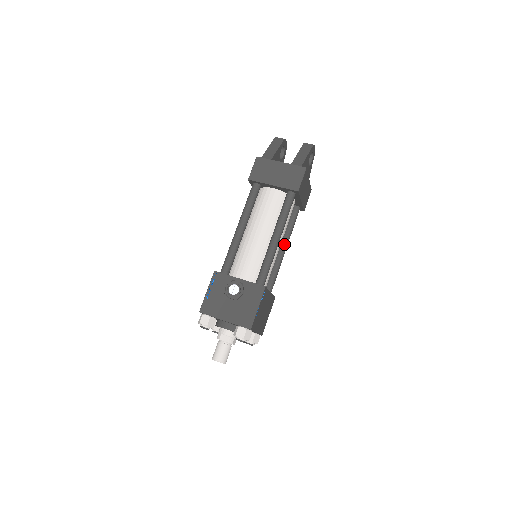
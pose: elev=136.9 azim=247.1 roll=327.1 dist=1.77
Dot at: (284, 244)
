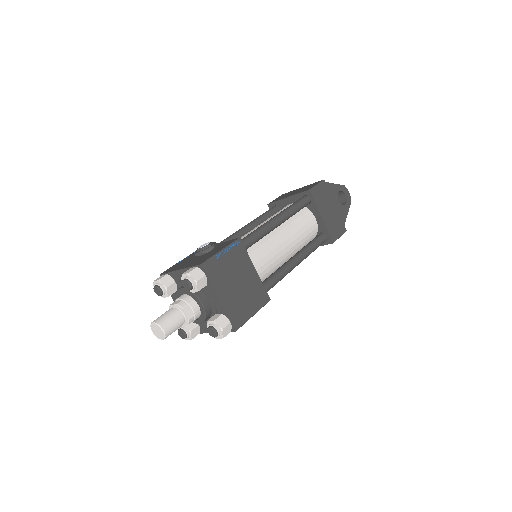
Dot at: (296, 255)
